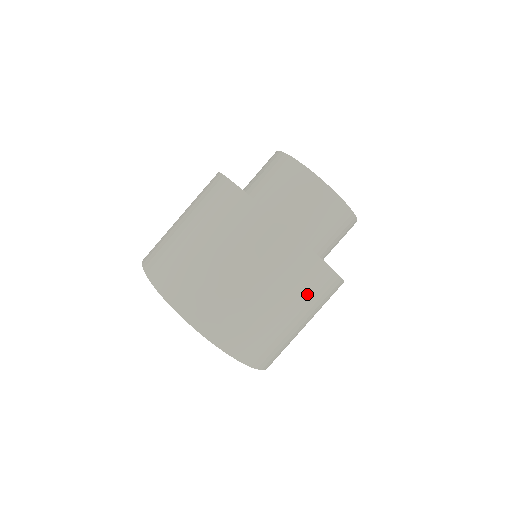
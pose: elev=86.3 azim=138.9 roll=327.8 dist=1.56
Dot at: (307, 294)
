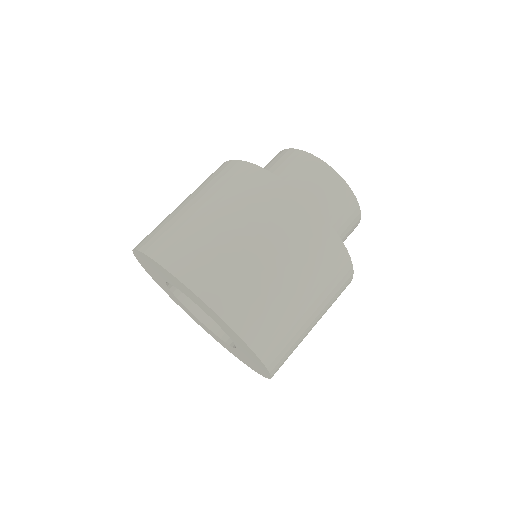
Dot at: (242, 196)
